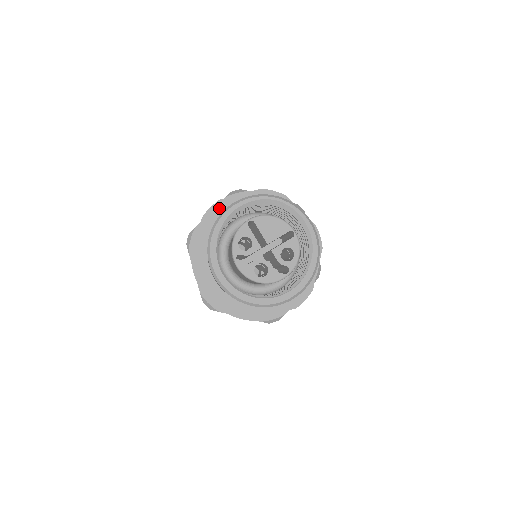
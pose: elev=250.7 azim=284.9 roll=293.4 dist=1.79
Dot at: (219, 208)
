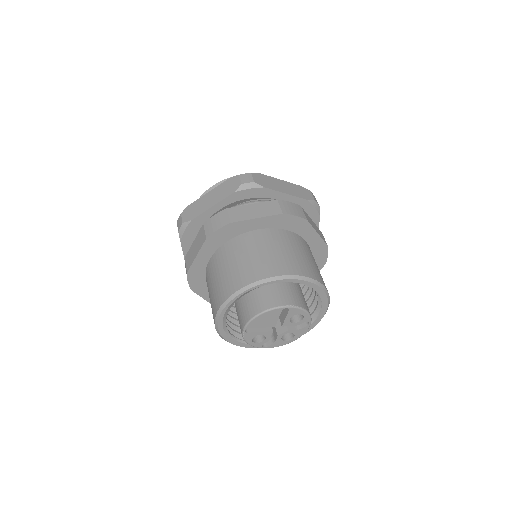
Dot at: (194, 276)
